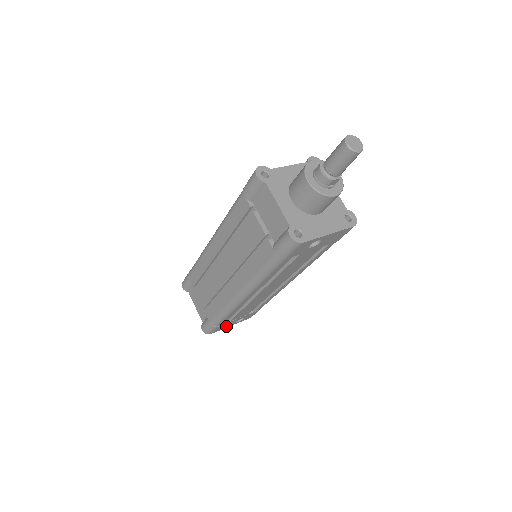
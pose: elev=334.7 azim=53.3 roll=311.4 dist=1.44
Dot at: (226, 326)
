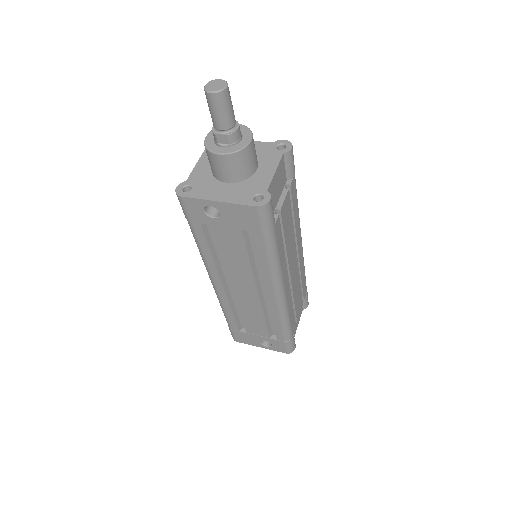
Dot at: (251, 342)
